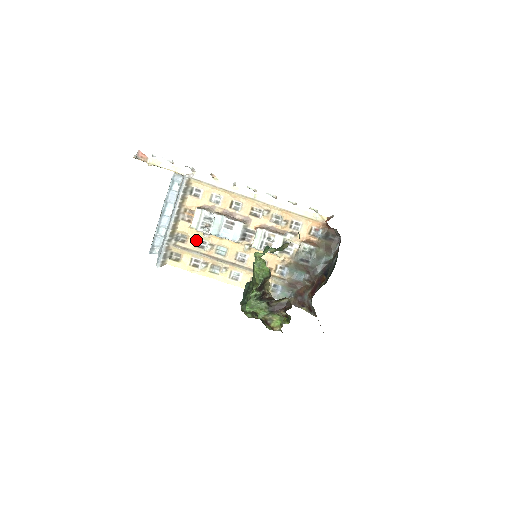
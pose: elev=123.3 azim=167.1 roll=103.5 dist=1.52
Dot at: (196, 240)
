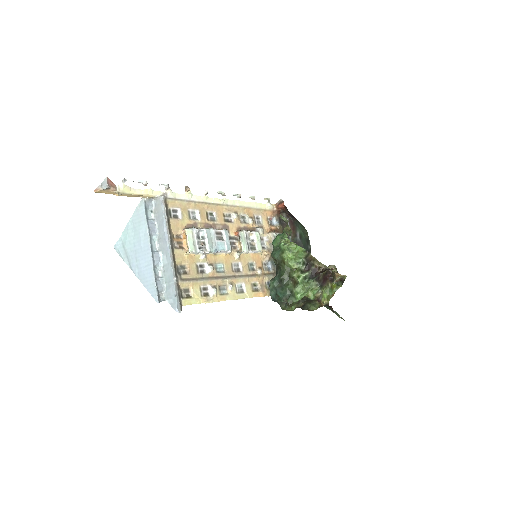
Dot at: (196, 266)
